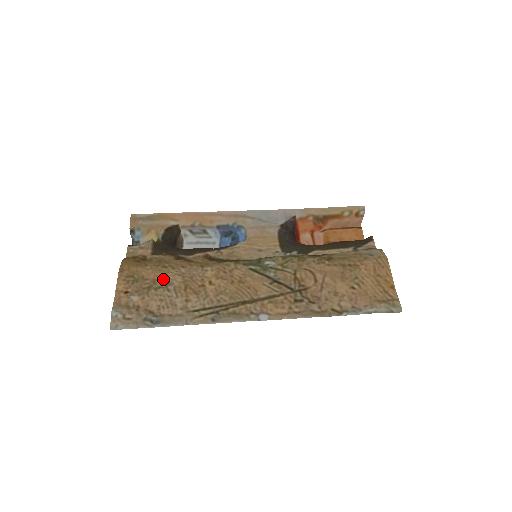
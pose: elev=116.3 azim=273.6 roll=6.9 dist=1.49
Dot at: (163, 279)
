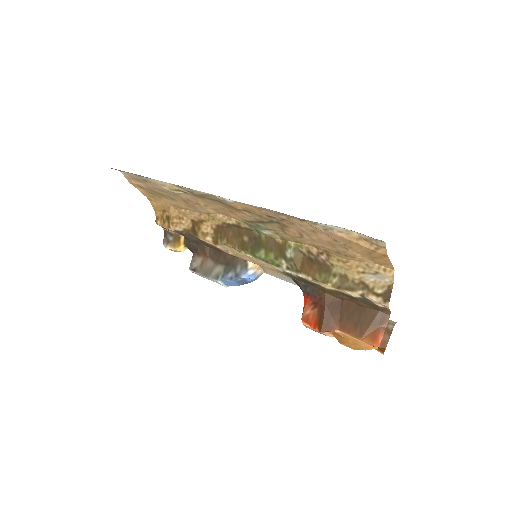
Dot at: (173, 200)
